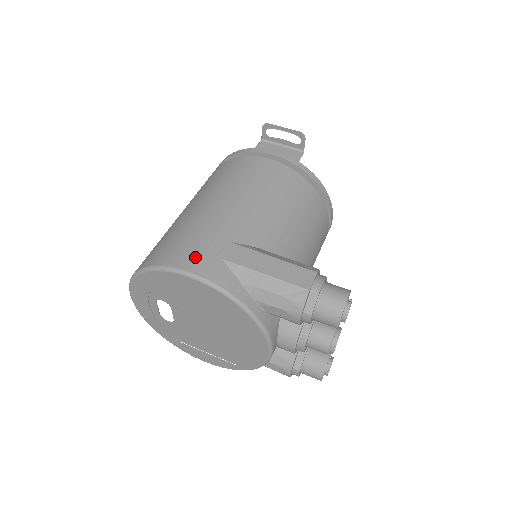
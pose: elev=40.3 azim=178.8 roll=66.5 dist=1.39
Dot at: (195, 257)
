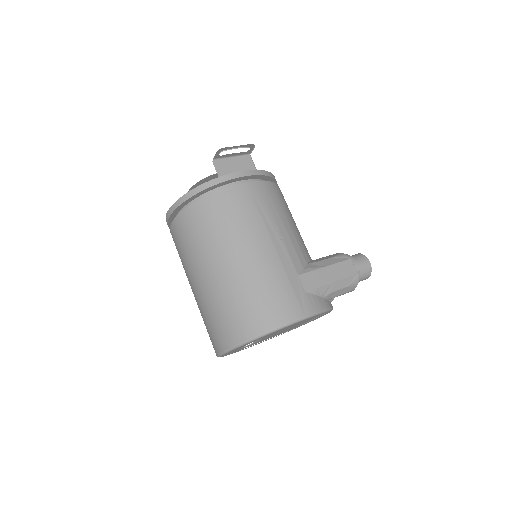
Dot at: (294, 304)
